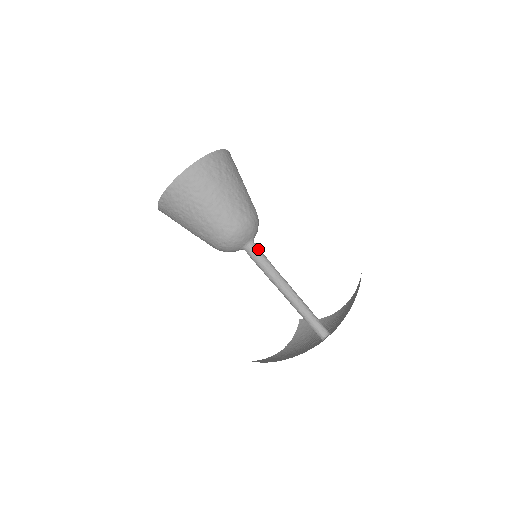
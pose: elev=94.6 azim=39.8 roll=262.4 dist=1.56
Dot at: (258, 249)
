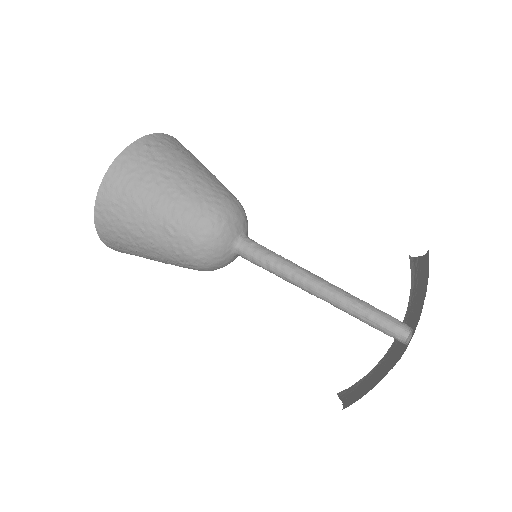
Dot at: occluded
